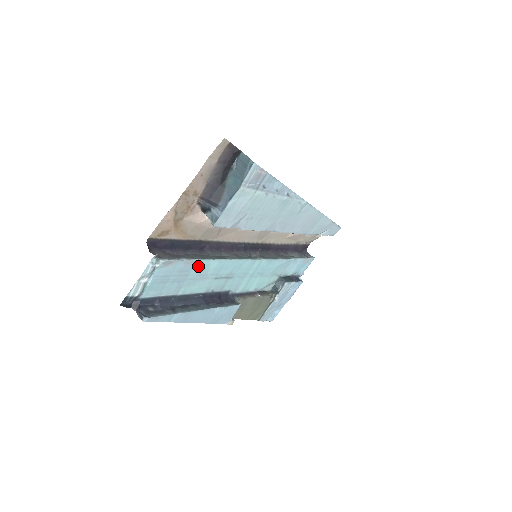
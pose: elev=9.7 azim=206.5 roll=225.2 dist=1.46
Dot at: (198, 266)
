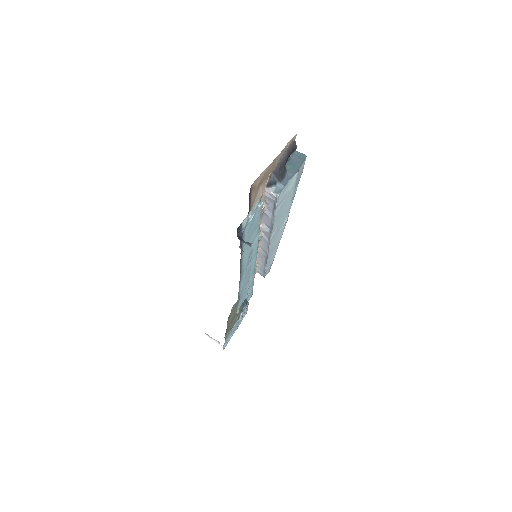
Dot at: (256, 231)
